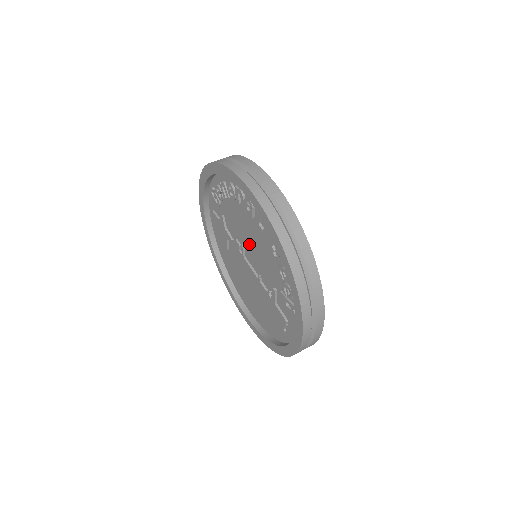
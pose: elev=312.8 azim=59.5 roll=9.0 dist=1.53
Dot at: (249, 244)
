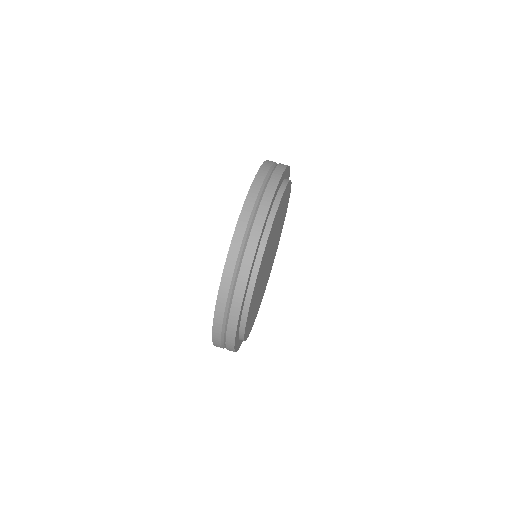
Dot at: occluded
